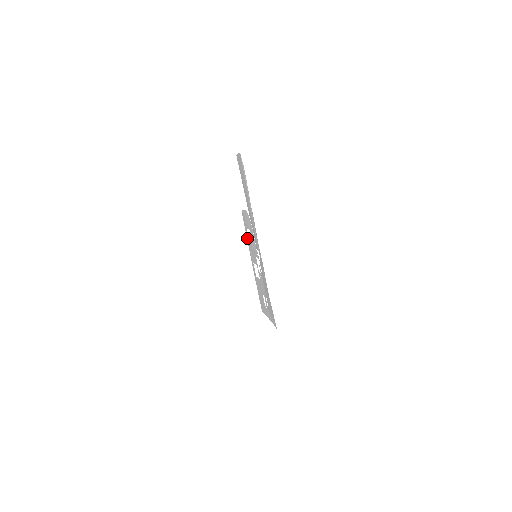
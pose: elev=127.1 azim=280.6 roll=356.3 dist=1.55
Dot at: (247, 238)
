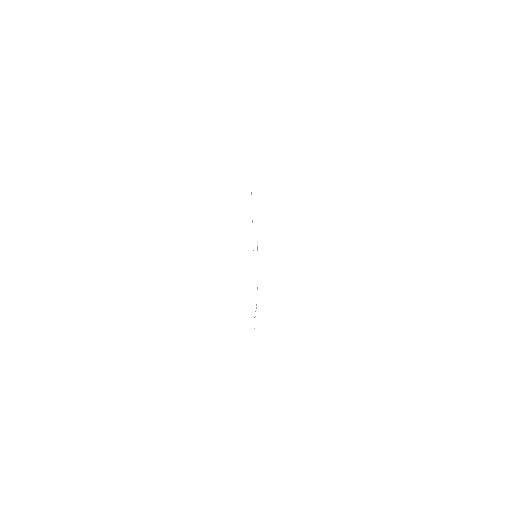
Dot at: occluded
